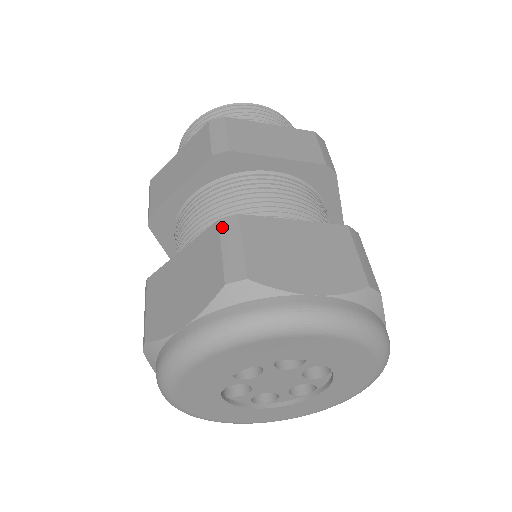
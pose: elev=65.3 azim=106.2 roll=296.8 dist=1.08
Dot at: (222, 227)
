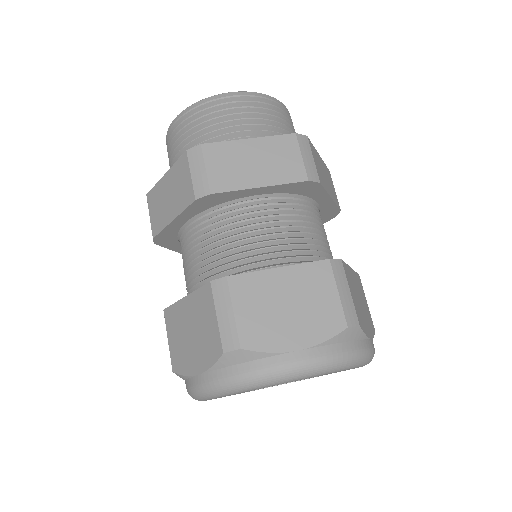
Dot at: (214, 291)
